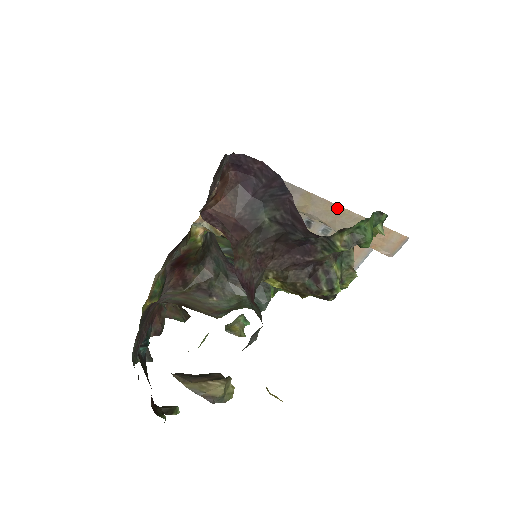
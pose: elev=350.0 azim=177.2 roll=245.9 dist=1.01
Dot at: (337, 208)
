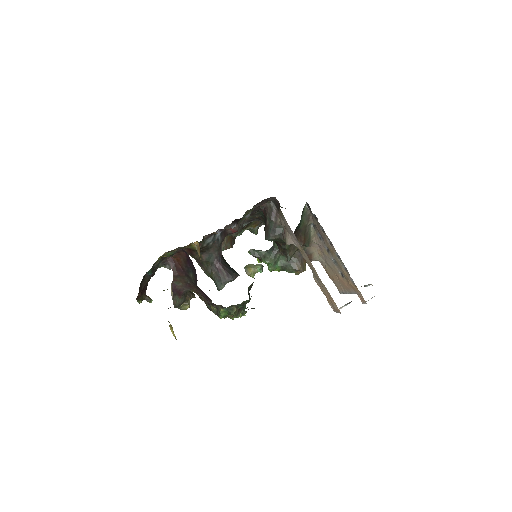
Dot at: (313, 267)
